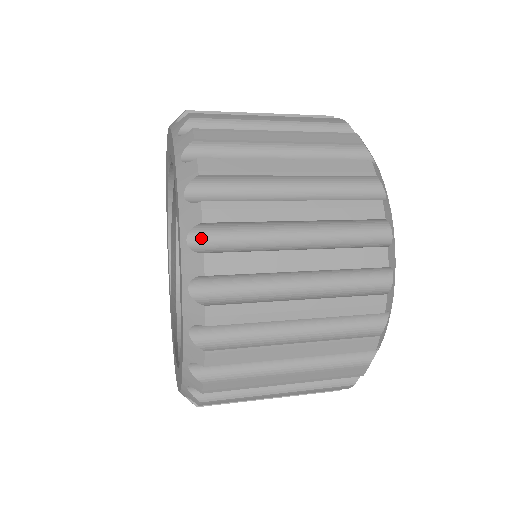
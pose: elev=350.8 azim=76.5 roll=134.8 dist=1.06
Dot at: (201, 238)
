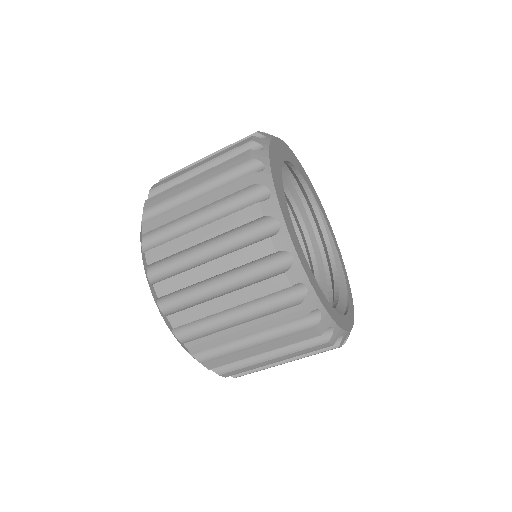
Dot at: occluded
